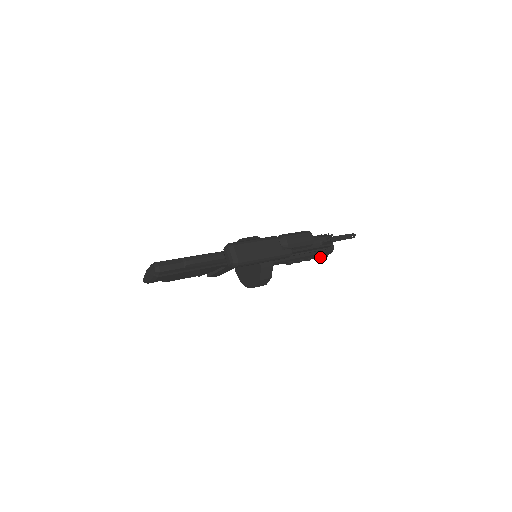
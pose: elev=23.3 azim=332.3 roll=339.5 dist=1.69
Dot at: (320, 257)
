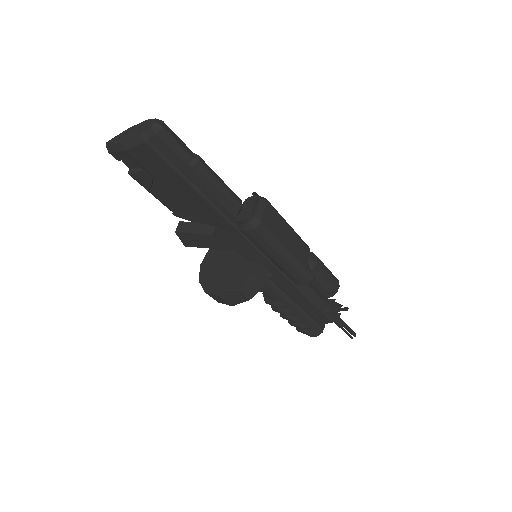
Dot at: (301, 330)
